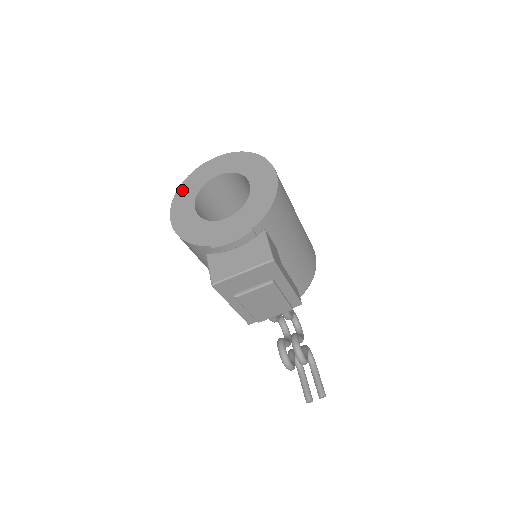
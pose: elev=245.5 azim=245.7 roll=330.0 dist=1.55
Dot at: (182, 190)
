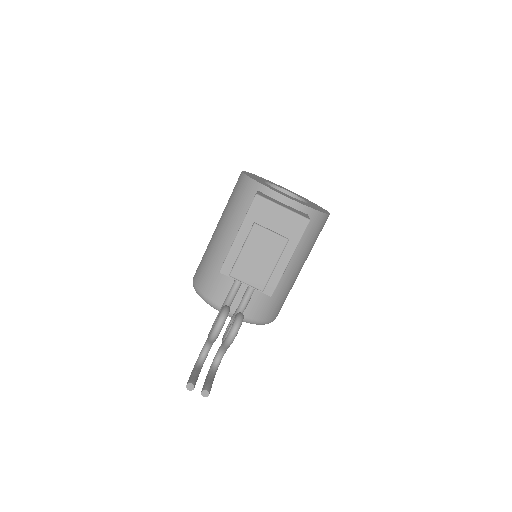
Dot at: (257, 176)
